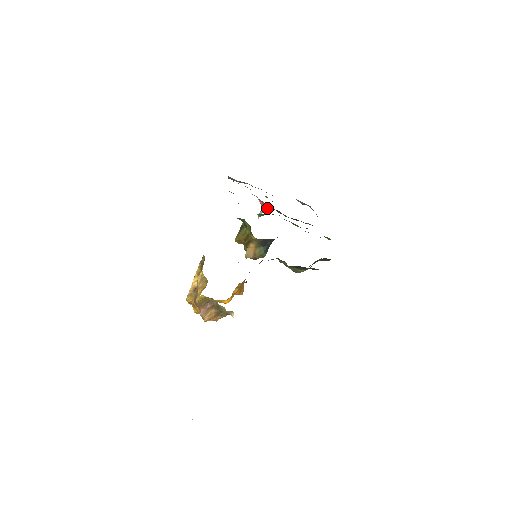
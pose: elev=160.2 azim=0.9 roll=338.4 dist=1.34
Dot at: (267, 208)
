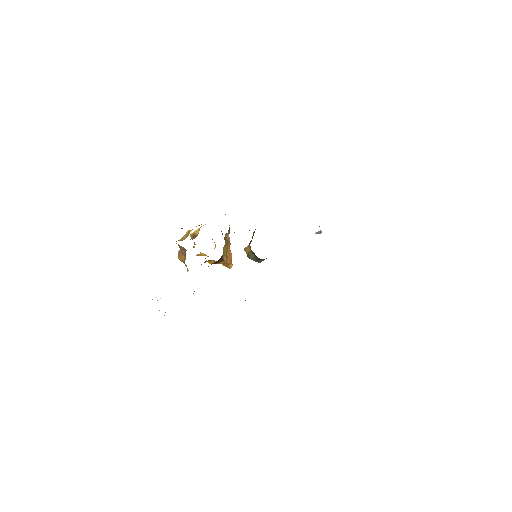
Dot at: occluded
